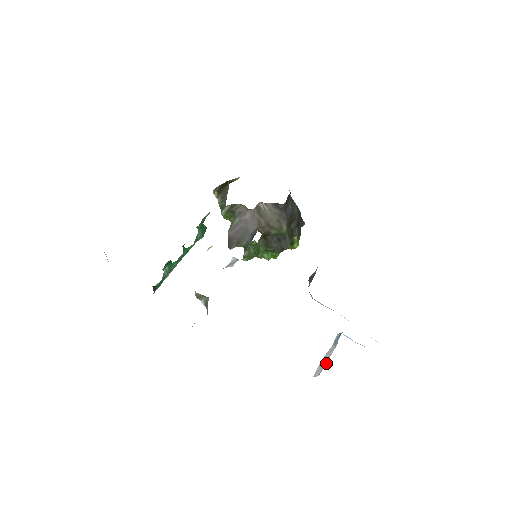
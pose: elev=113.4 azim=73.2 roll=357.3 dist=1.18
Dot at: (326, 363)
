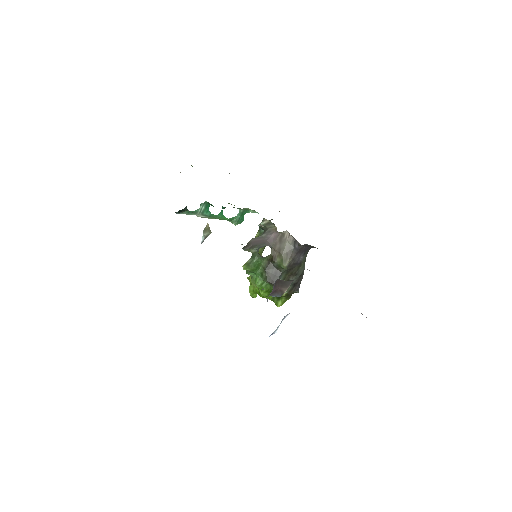
Dot at: occluded
